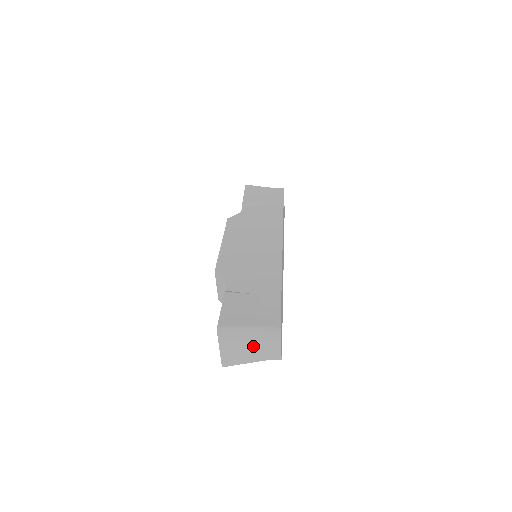
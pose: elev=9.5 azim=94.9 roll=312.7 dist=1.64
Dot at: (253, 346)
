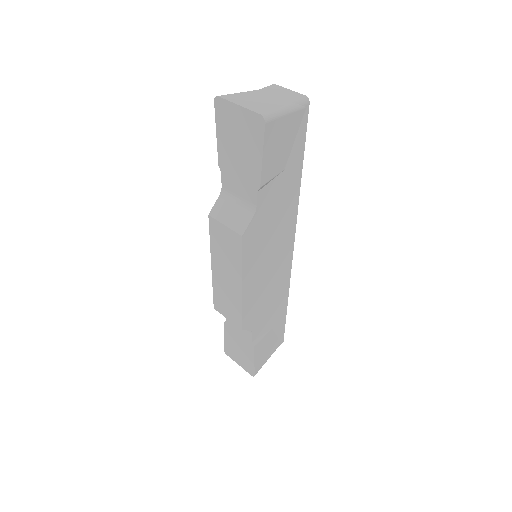
Dot at: occluded
